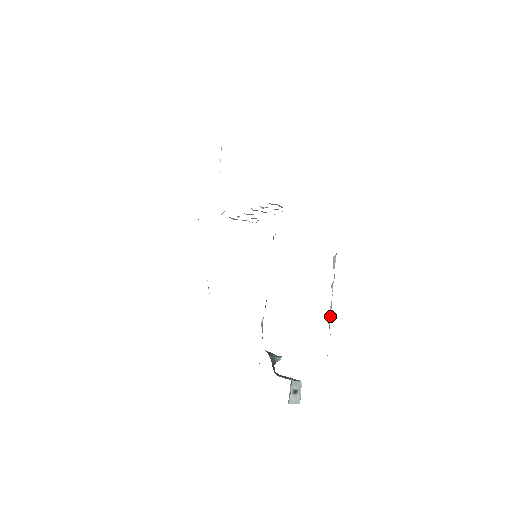
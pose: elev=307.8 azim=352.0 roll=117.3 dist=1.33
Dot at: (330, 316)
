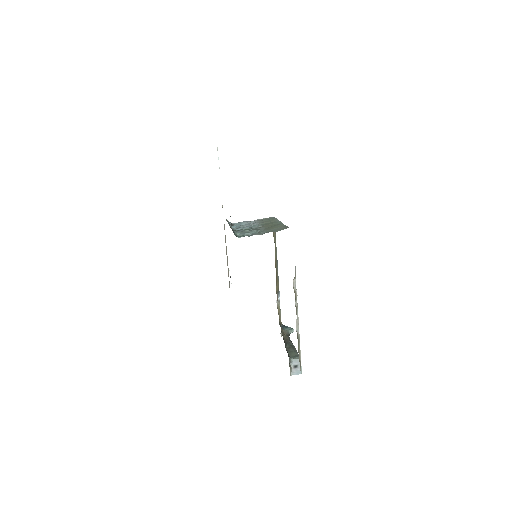
Dot at: (298, 326)
